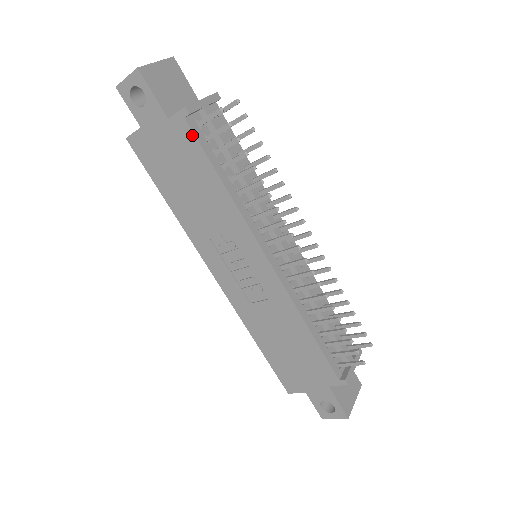
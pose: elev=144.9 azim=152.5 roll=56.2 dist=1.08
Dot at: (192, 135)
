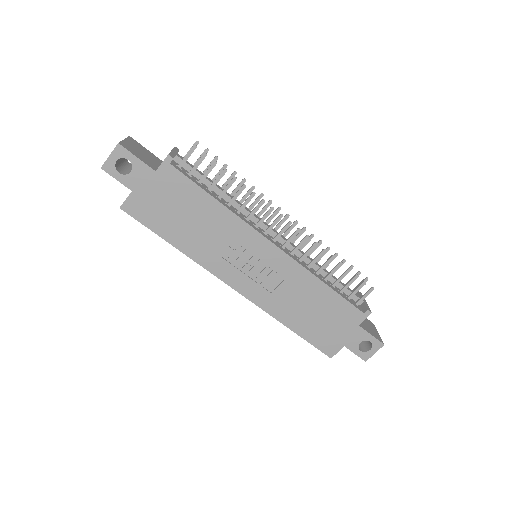
Dot at: (180, 174)
